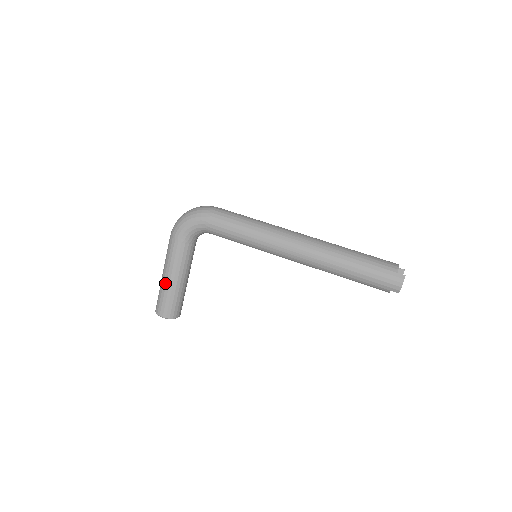
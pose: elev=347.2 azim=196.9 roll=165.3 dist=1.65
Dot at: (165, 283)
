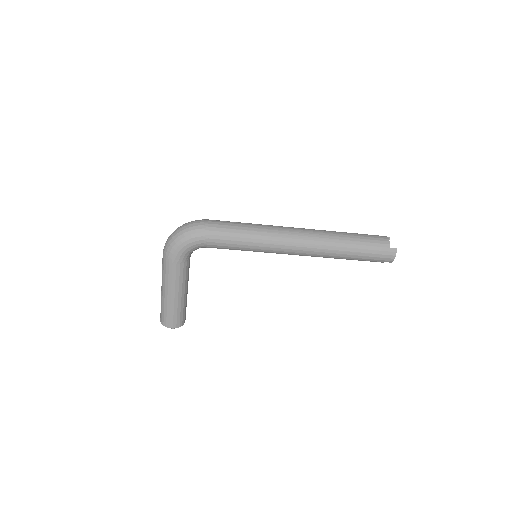
Dot at: (169, 301)
